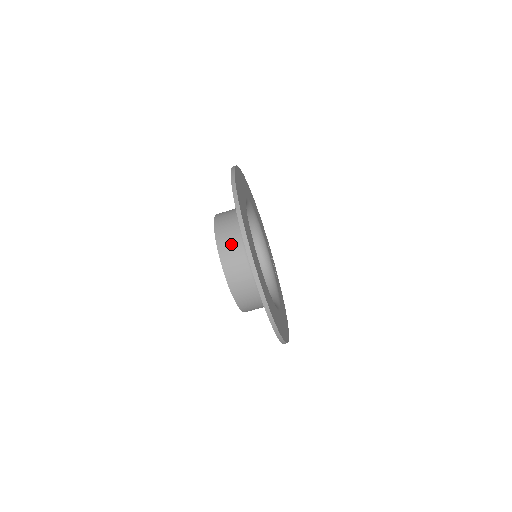
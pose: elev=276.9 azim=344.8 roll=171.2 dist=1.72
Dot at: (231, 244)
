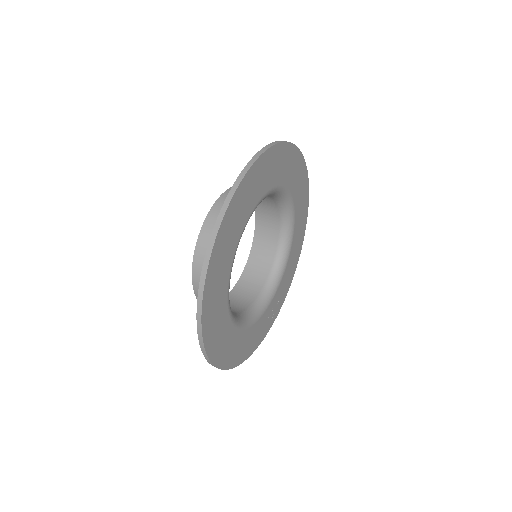
Dot at: occluded
